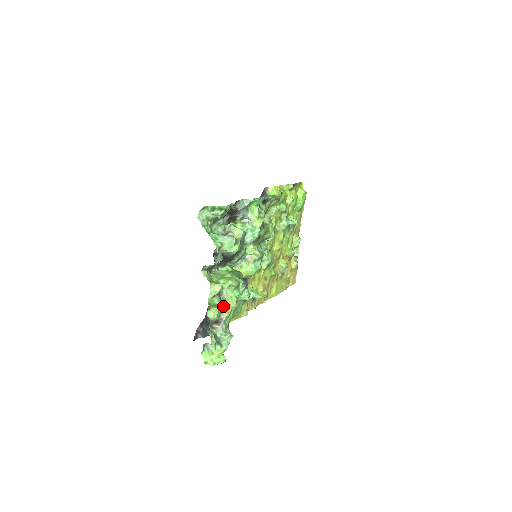
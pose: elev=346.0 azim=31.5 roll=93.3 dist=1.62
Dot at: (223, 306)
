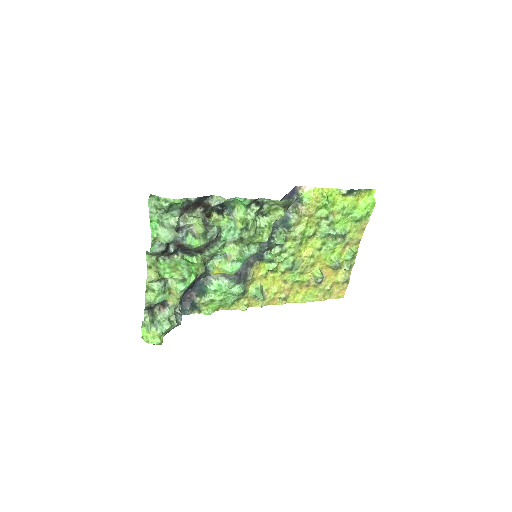
Dot at: (170, 294)
